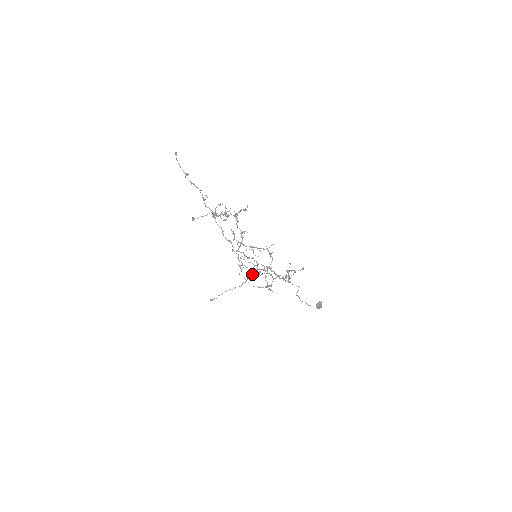
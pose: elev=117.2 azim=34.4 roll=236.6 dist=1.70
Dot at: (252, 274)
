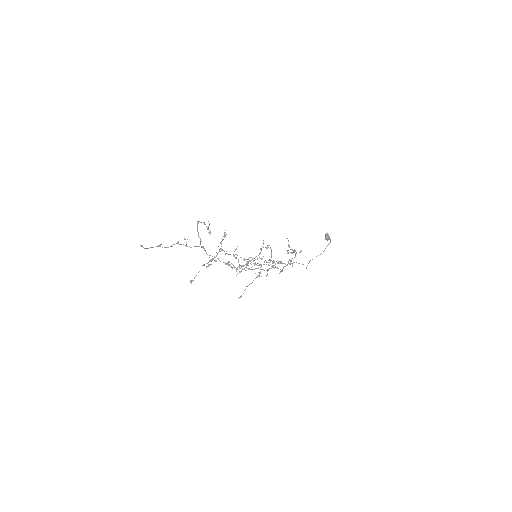
Dot at: (261, 266)
